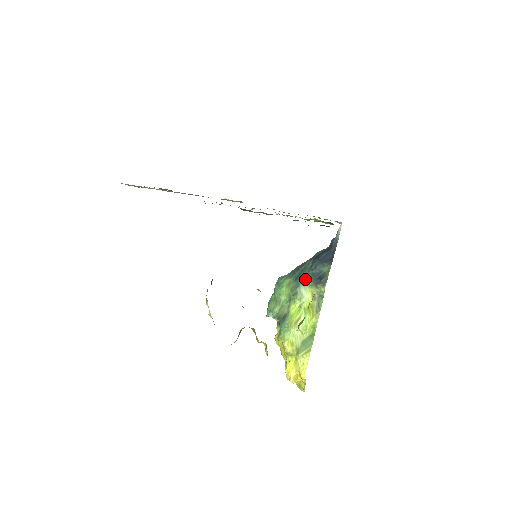
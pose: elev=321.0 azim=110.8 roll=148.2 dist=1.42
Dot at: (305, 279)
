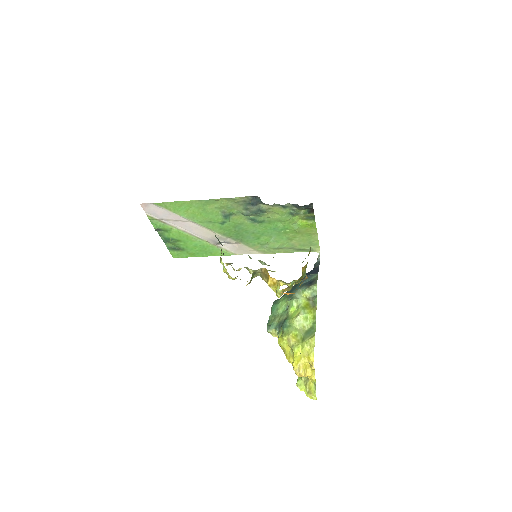
Dot at: (298, 289)
